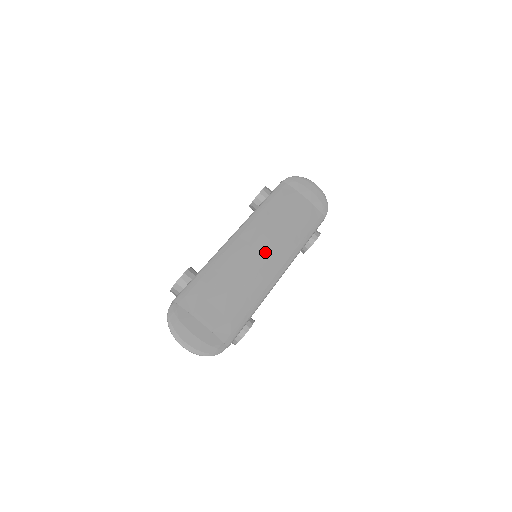
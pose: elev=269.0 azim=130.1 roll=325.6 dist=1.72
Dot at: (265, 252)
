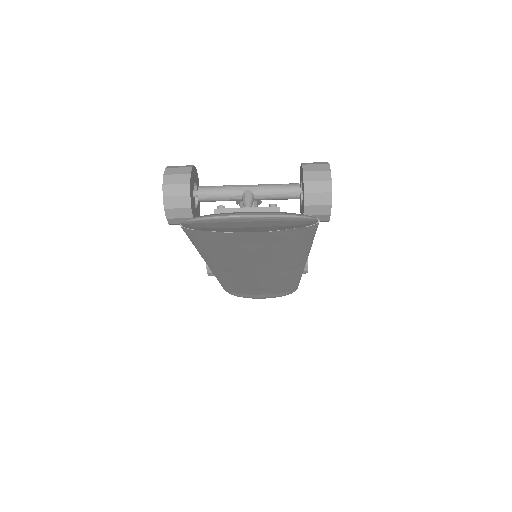
Dot at: (263, 272)
